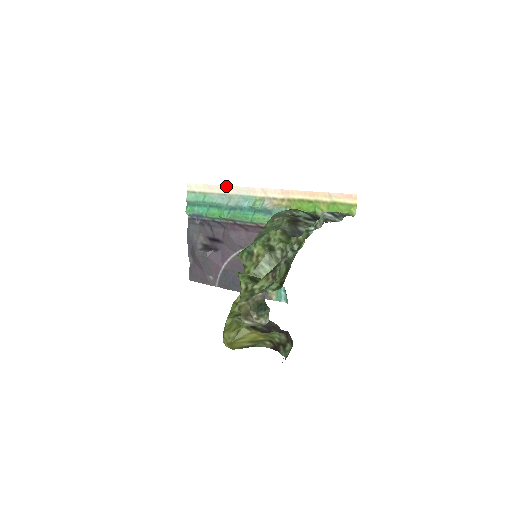
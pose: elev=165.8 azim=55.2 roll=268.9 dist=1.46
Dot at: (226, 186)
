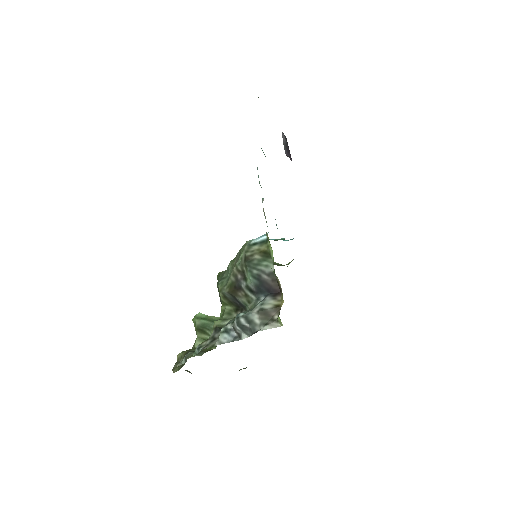
Dot at: occluded
